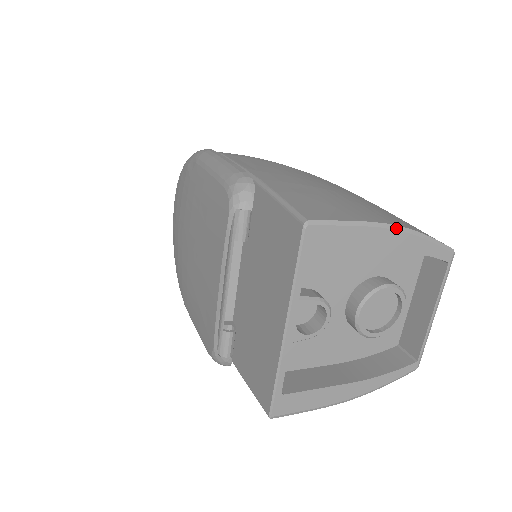
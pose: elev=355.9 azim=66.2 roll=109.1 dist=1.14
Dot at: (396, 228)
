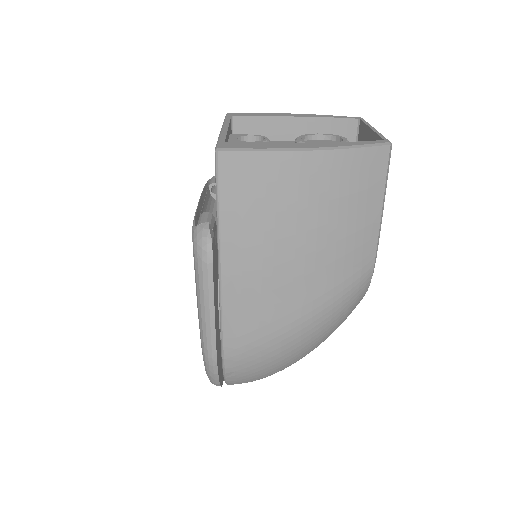
Dot at: (297, 114)
